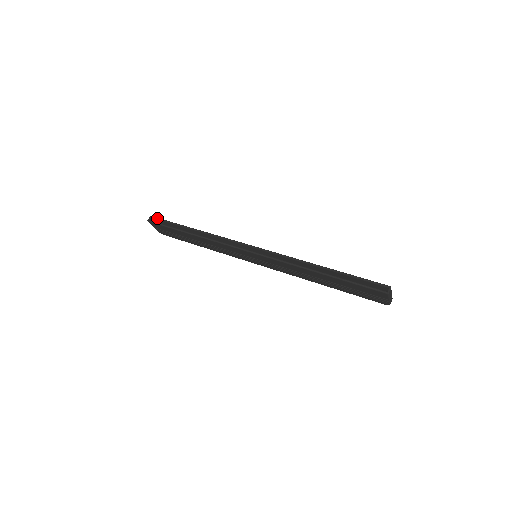
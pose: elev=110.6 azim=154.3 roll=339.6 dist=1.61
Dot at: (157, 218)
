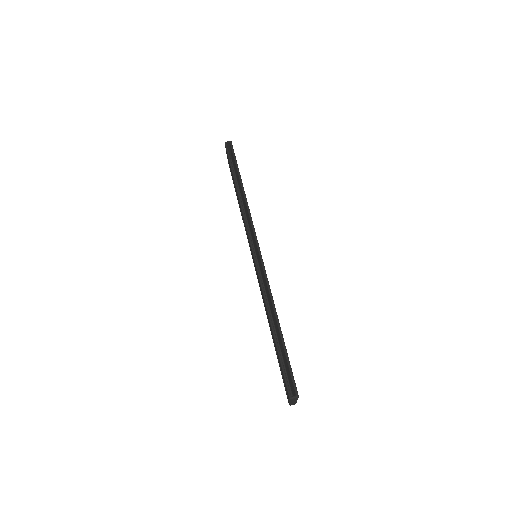
Dot at: (232, 148)
